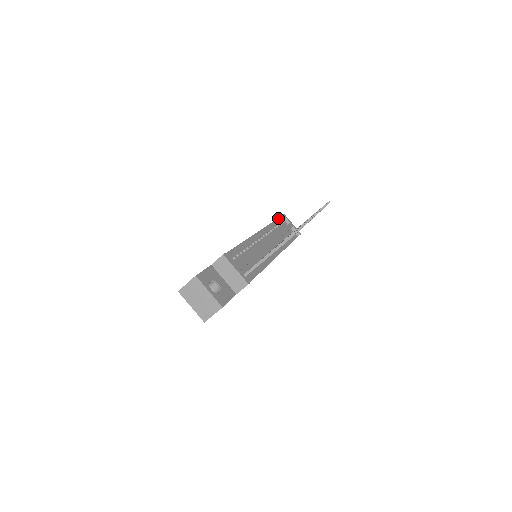
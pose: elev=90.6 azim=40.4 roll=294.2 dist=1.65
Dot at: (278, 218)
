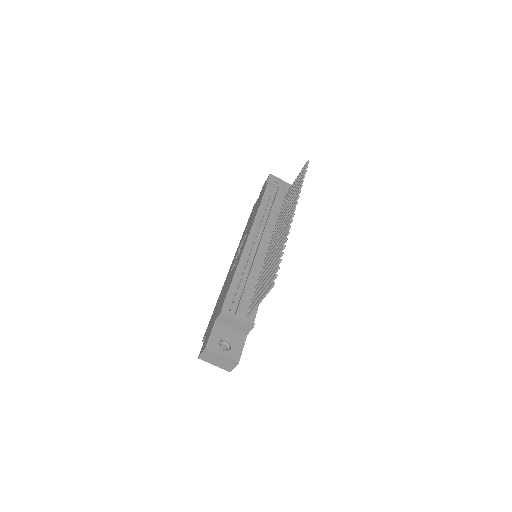
Dot at: (265, 190)
